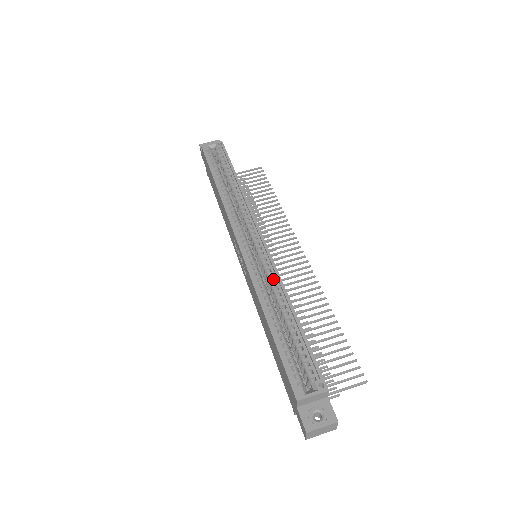
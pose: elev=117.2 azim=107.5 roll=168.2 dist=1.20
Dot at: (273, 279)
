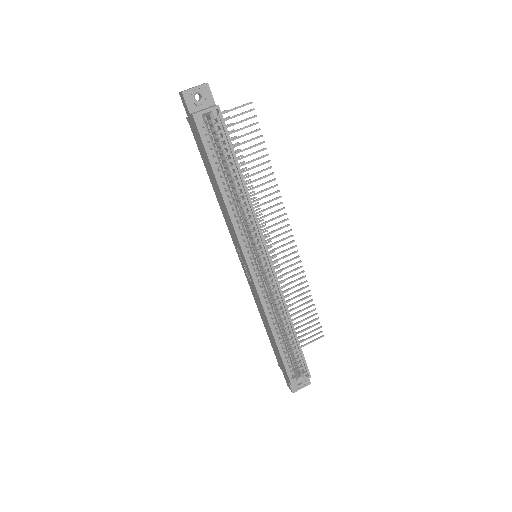
Dot at: (278, 300)
